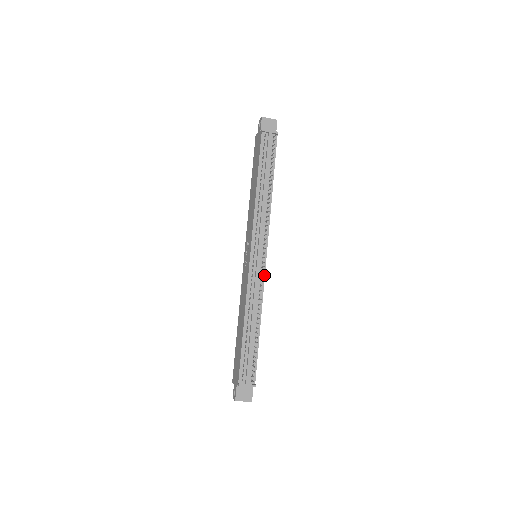
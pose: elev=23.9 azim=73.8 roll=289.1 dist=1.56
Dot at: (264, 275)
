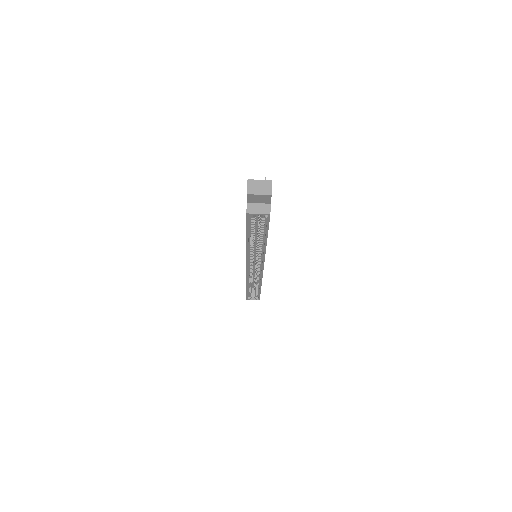
Dot at: occluded
